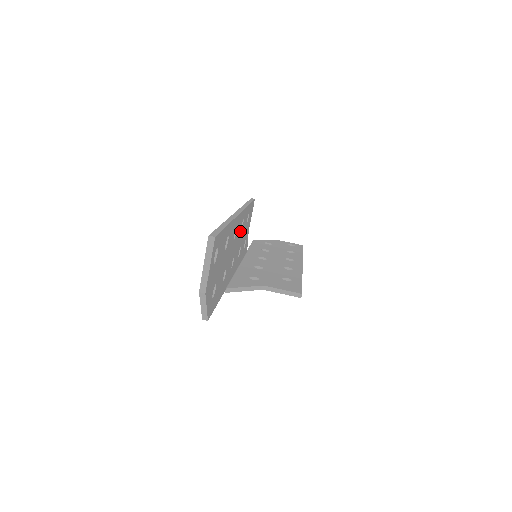
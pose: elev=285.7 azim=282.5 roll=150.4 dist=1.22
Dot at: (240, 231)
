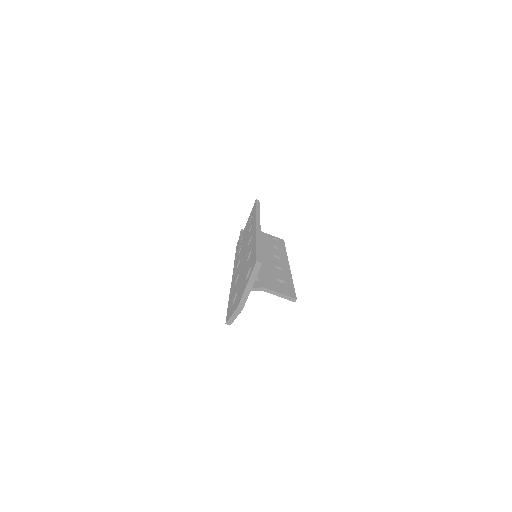
Dot at: occluded
